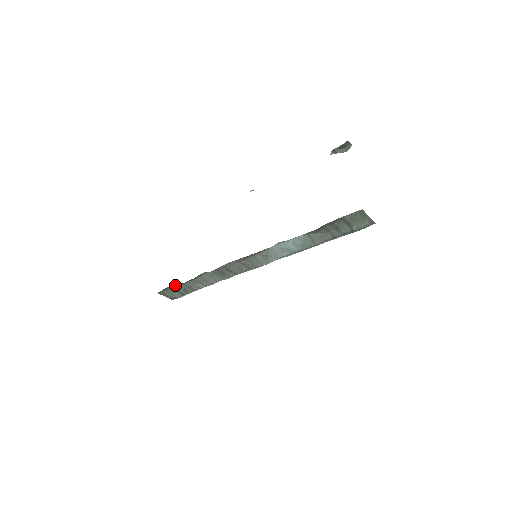
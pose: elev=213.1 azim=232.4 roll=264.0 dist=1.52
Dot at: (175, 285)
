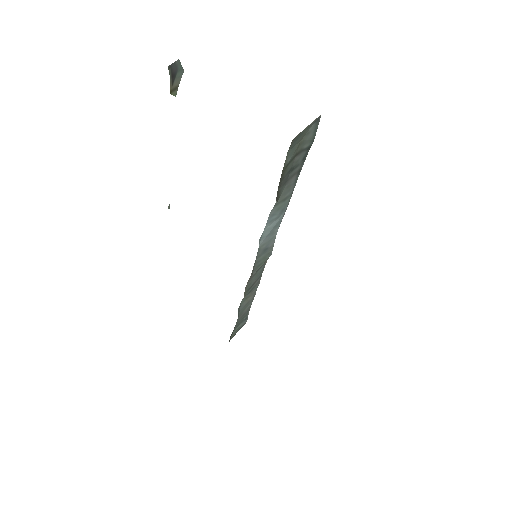
Dot at: occluded
